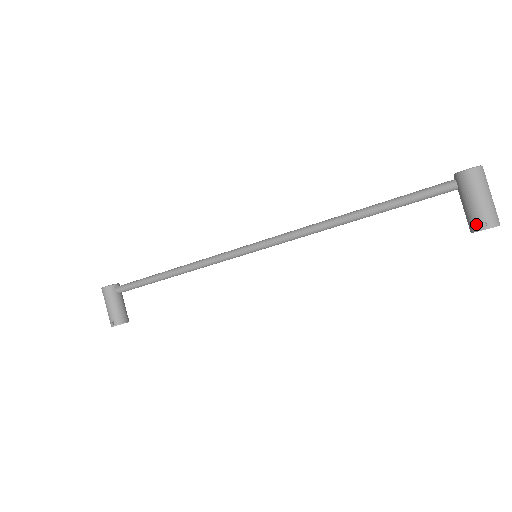
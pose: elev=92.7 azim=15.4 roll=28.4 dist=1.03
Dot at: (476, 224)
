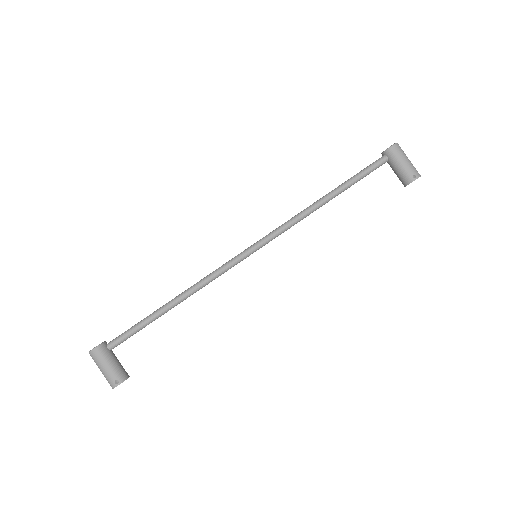
Dot at: (410, 178)
